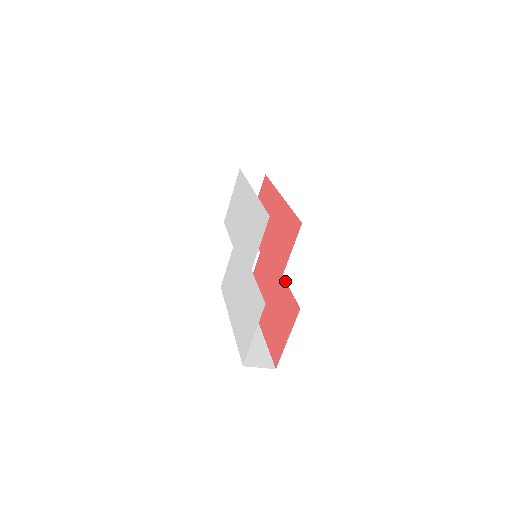
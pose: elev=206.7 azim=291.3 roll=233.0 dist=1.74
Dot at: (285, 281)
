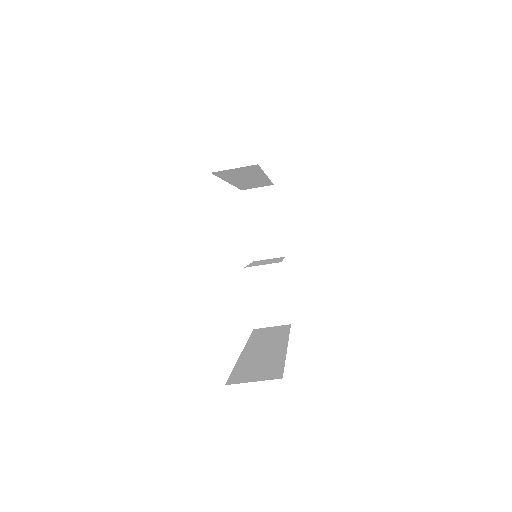
Dot at: occluded
